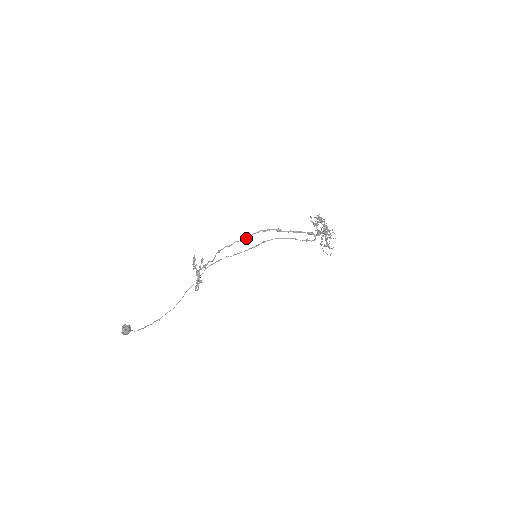
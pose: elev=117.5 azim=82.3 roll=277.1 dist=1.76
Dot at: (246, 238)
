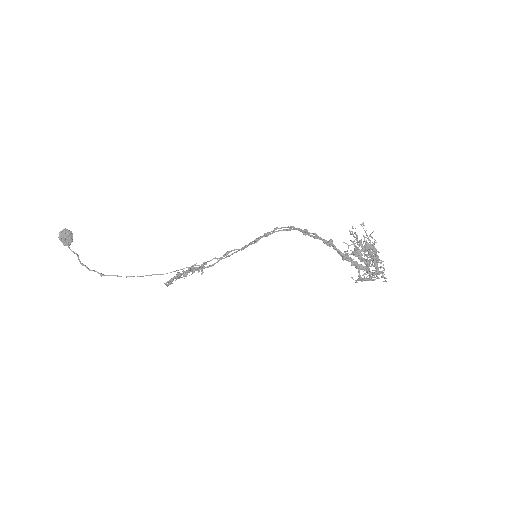
Dot at: occluded
